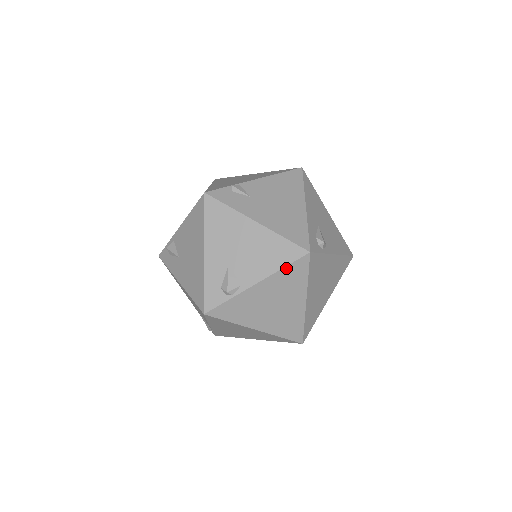
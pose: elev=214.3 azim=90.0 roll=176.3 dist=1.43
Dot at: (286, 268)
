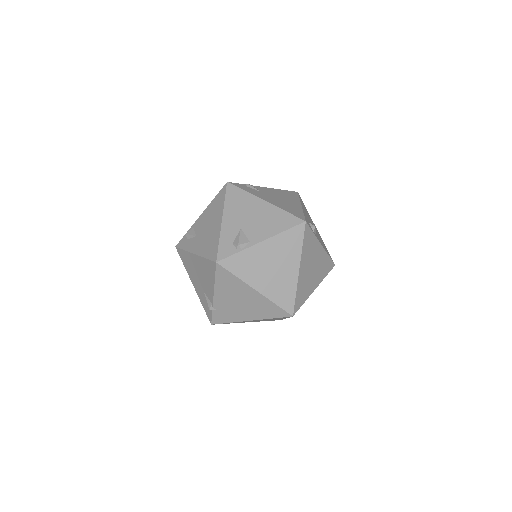
Dot at: (286, 232)
